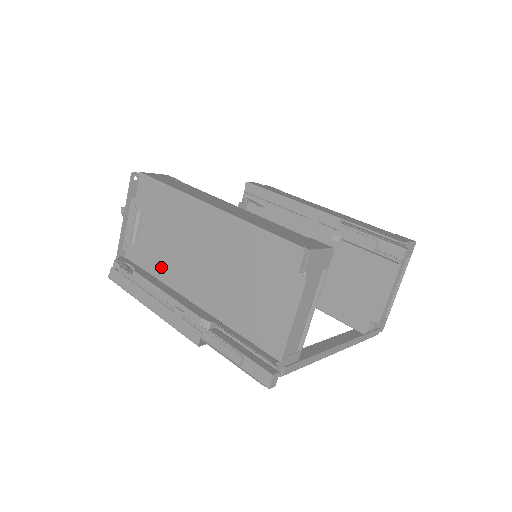
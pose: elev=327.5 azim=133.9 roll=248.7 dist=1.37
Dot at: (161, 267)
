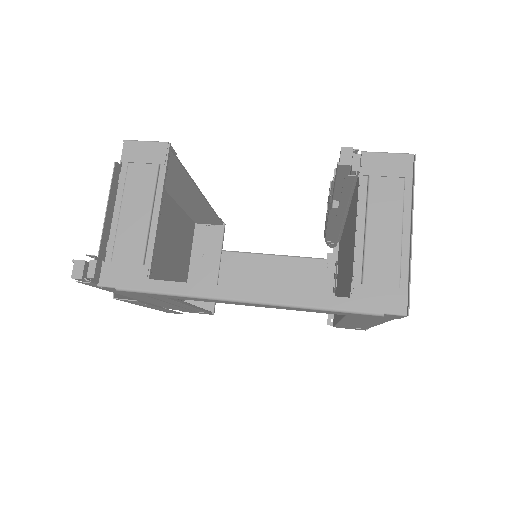
Dot at: (170, 276)
